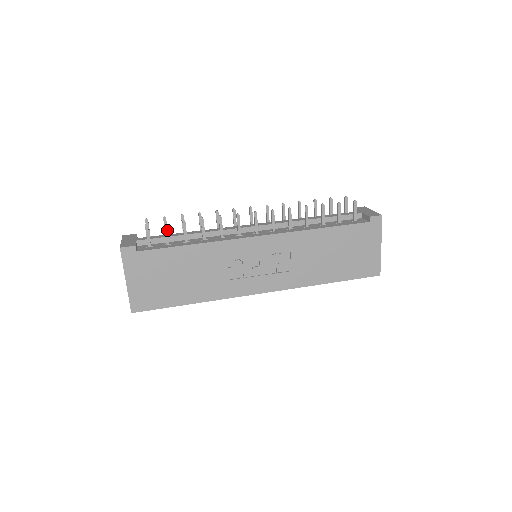
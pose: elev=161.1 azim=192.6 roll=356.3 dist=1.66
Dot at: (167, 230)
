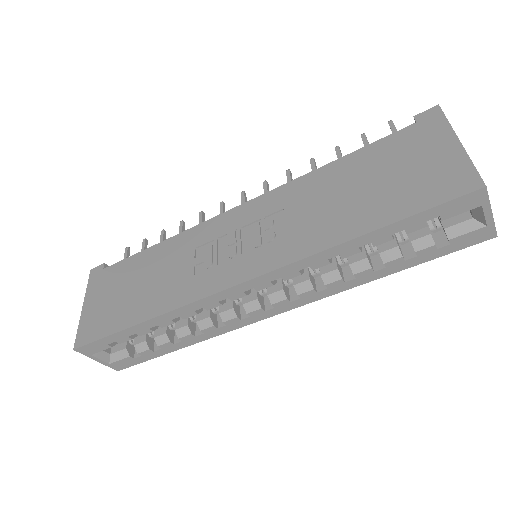
Dot at: (144, 245)
